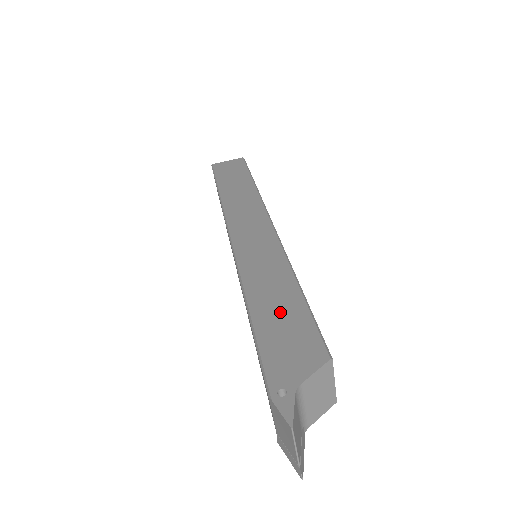
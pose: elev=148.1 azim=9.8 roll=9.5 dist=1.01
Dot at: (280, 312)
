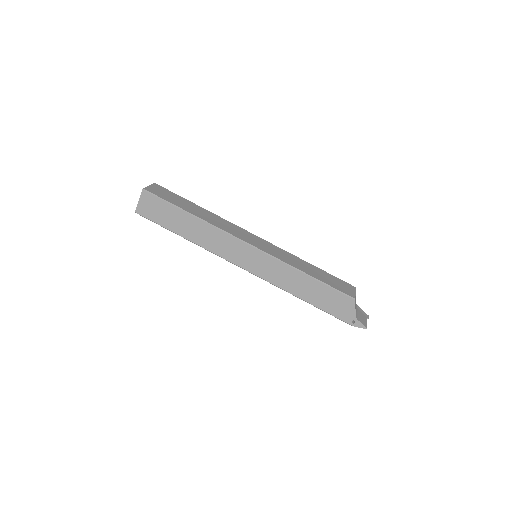
Dot at: (318, 294)
